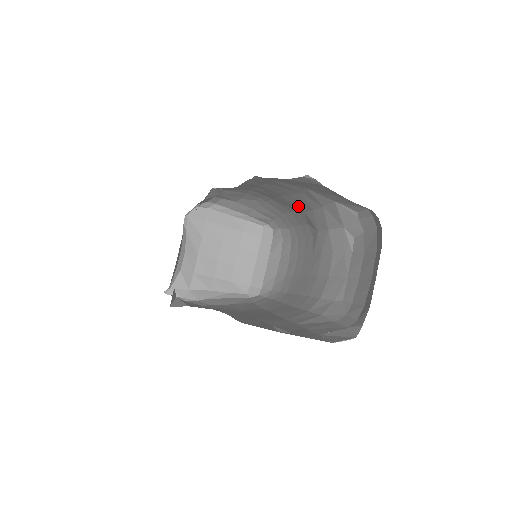
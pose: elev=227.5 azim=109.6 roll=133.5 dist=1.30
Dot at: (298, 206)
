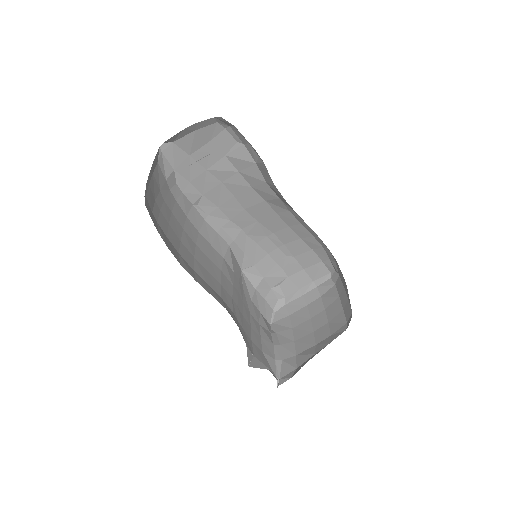
Dot at: (256, 202)
